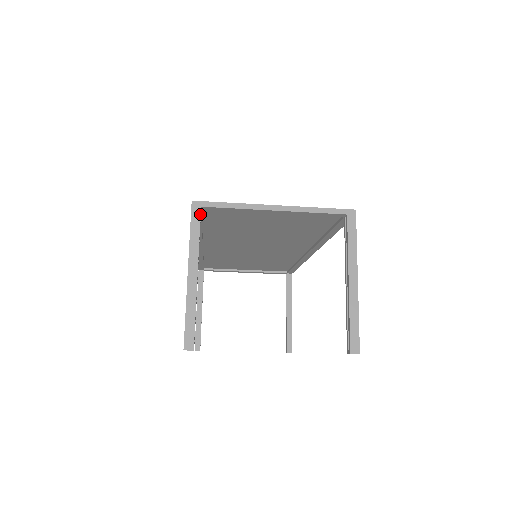
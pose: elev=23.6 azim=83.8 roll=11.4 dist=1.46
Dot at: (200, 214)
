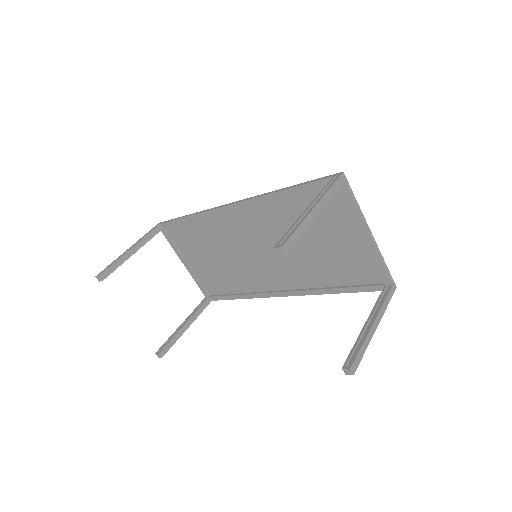
Dot at: occluded
